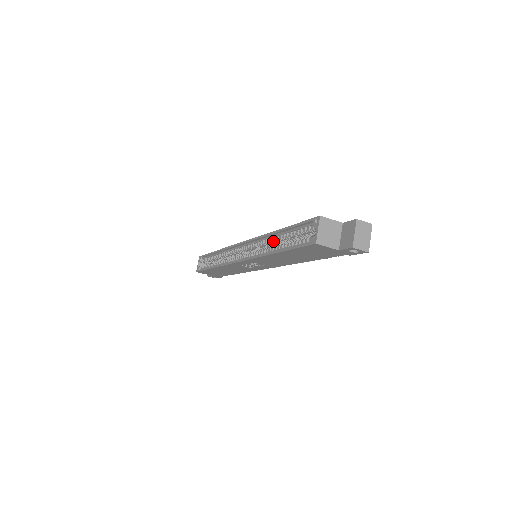
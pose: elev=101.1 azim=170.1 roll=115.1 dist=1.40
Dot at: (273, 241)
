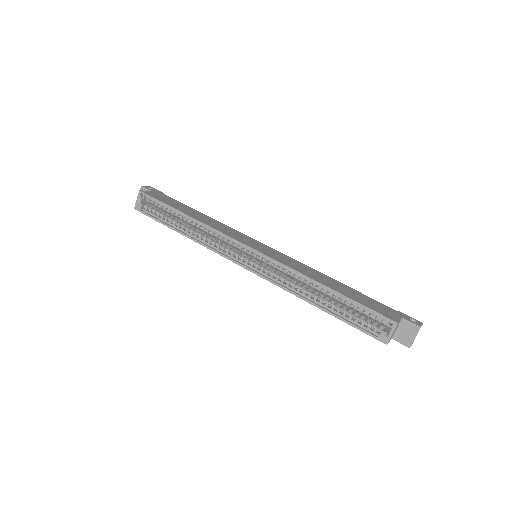
Dot at: (310, 286)
